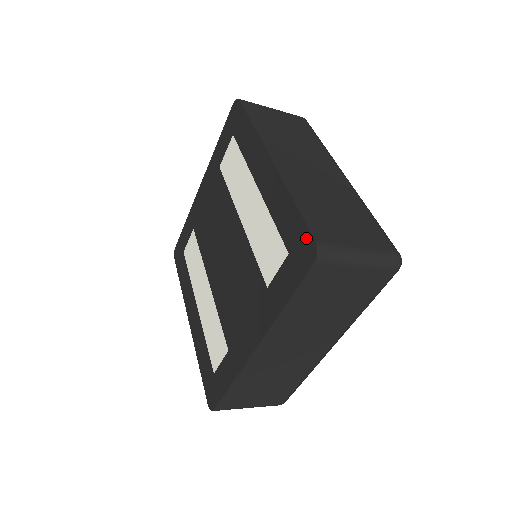
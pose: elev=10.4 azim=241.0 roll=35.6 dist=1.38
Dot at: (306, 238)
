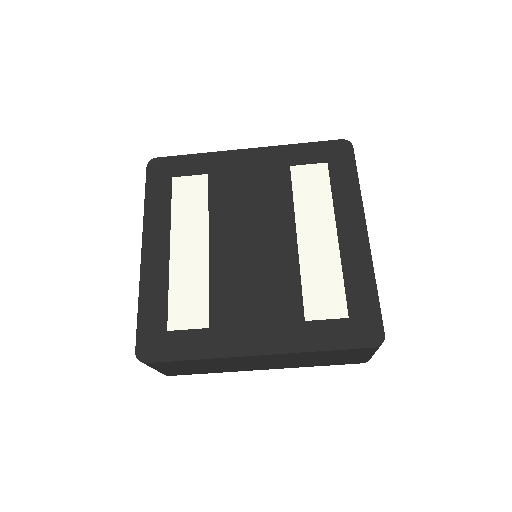
Dot at: (376, 324)
